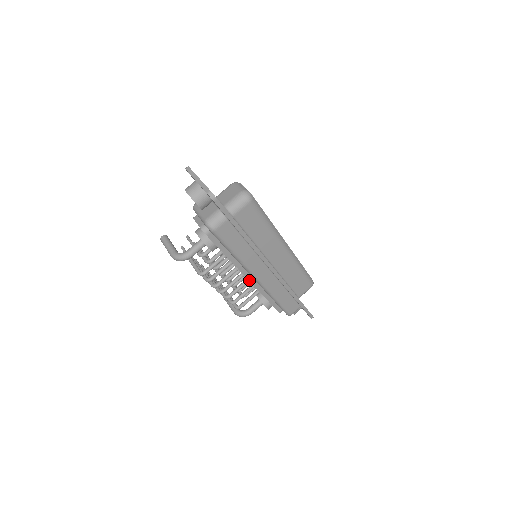
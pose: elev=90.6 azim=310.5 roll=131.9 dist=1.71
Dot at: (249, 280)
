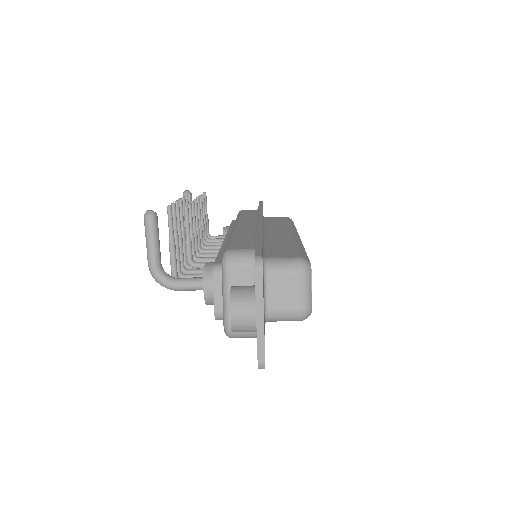
Dot at: occluded
